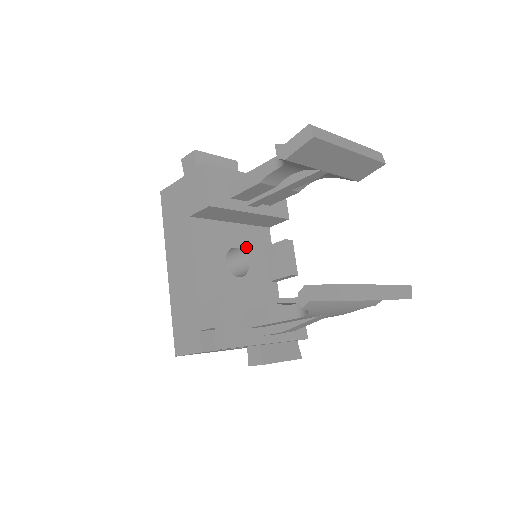
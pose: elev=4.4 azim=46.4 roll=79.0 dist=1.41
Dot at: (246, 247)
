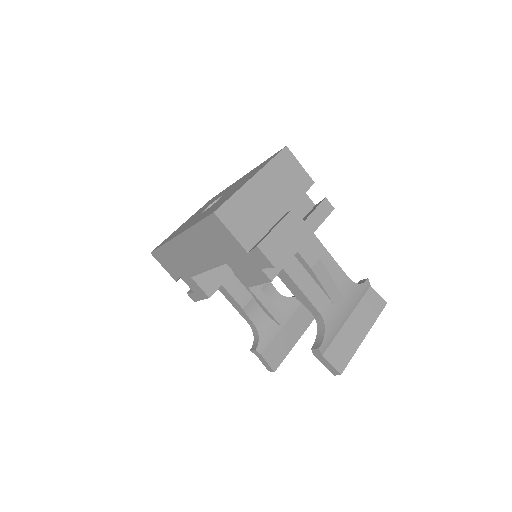
Dot at: occluded
